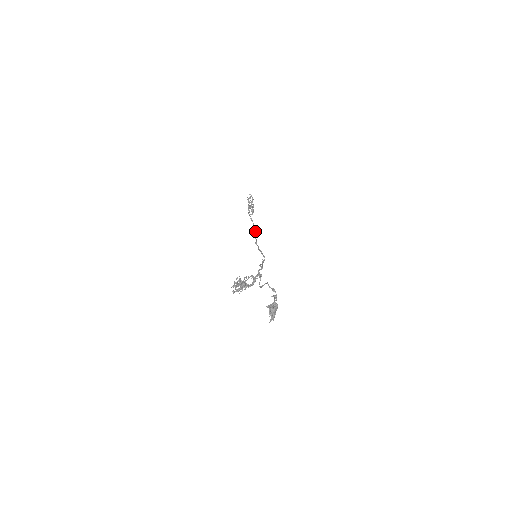
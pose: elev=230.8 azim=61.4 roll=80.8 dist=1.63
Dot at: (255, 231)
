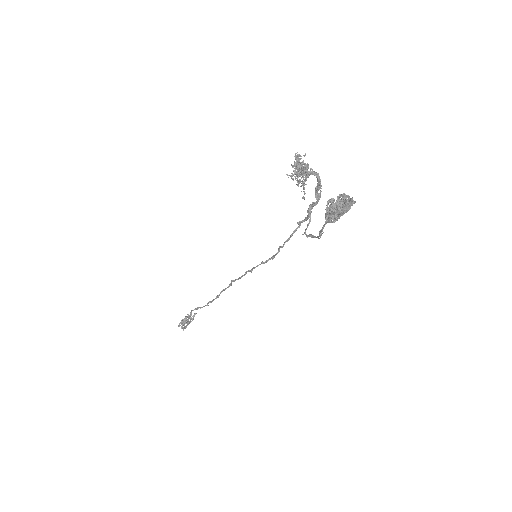
Dot at: (214, 299)
